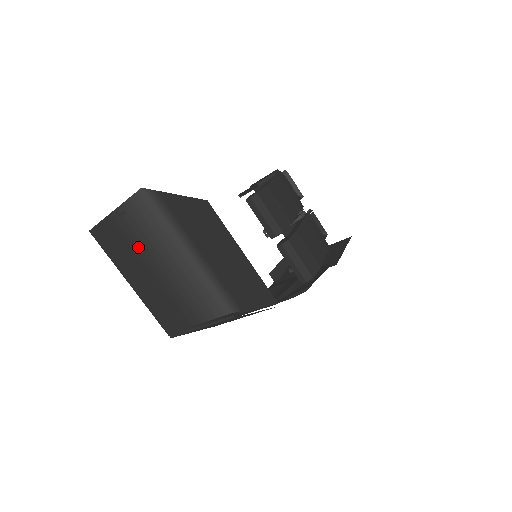
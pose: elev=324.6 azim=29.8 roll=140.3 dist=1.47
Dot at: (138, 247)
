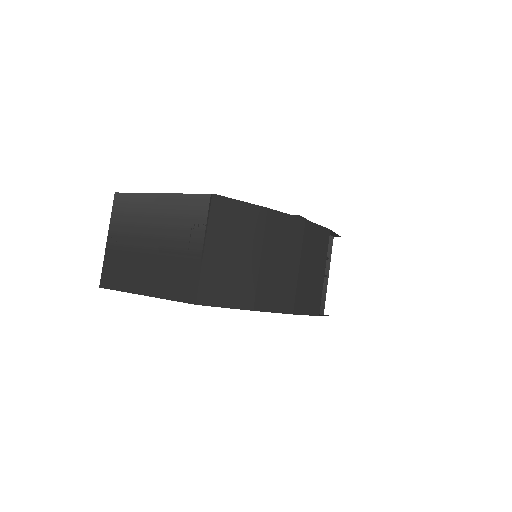
Dot at: (132, 244)
